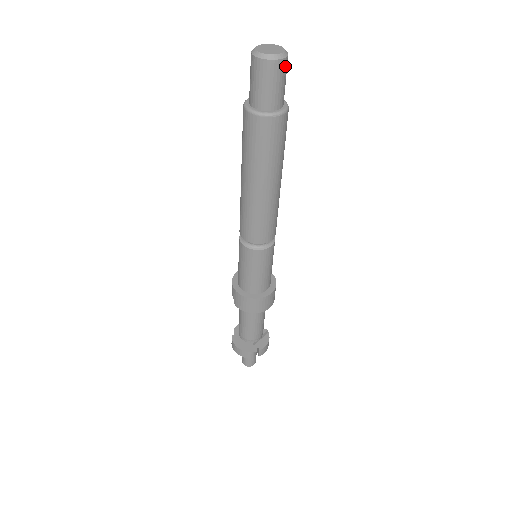
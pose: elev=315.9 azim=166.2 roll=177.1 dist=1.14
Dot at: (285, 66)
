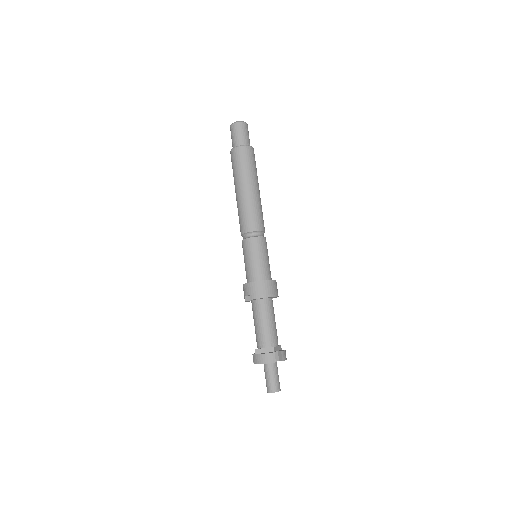
Dot at: occluded
